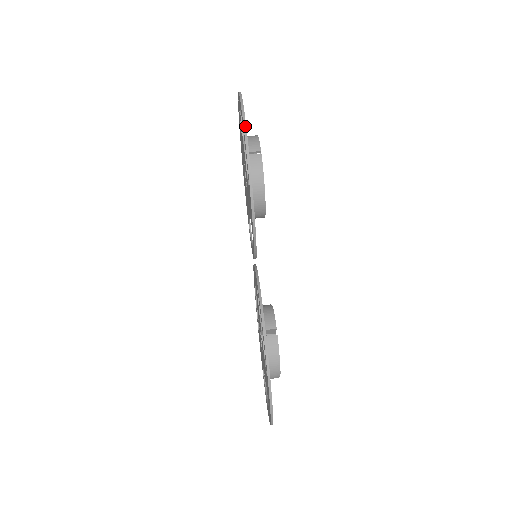
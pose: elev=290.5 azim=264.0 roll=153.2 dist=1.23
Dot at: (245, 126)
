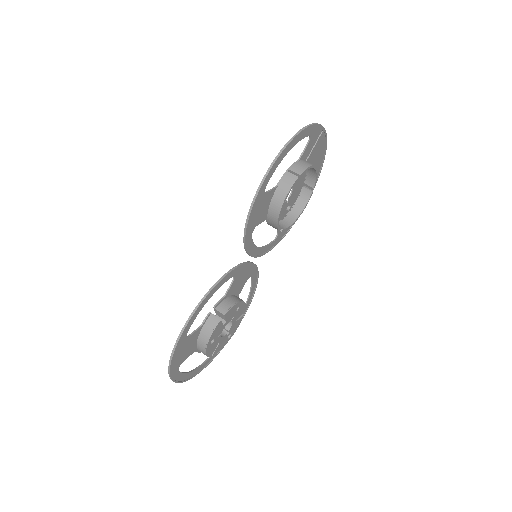
Dot at: (287, 144)
